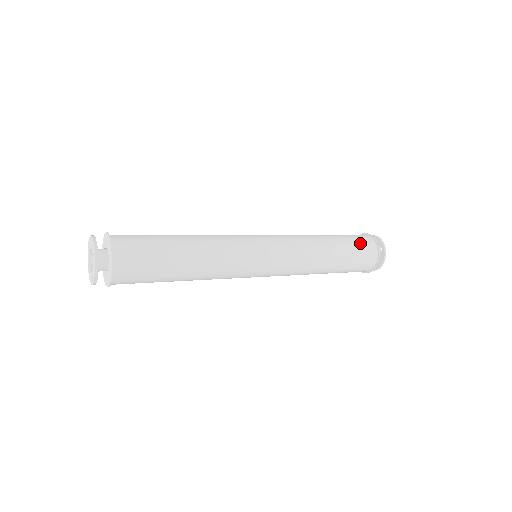
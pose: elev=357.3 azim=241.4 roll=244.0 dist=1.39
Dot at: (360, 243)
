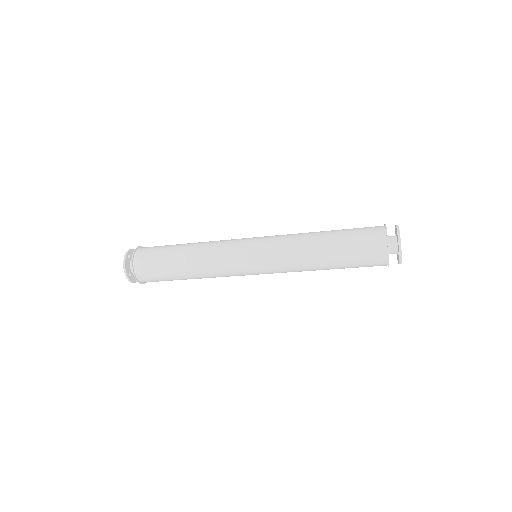
Dot at: (363, 229)
